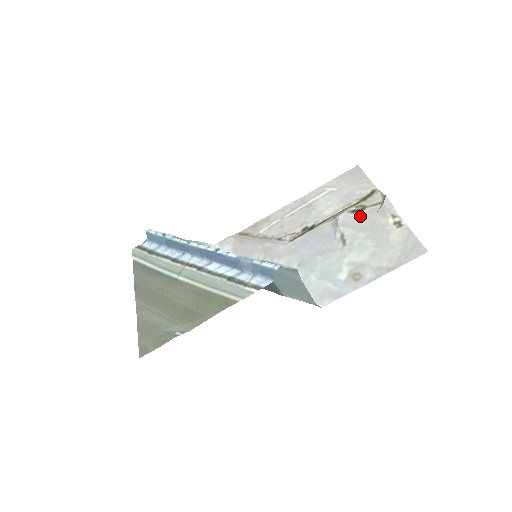
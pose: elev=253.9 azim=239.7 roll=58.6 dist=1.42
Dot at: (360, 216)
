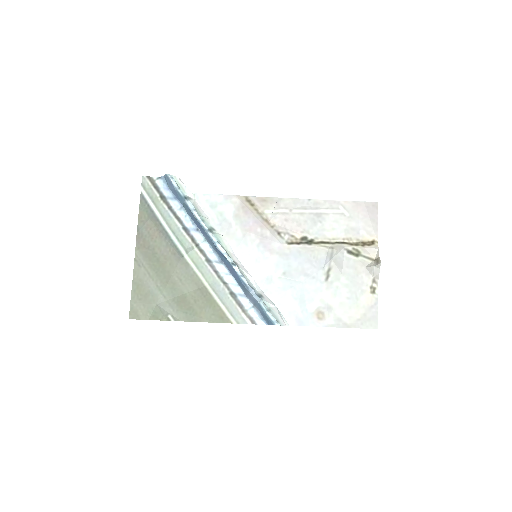
Dot at: (351, 261)
